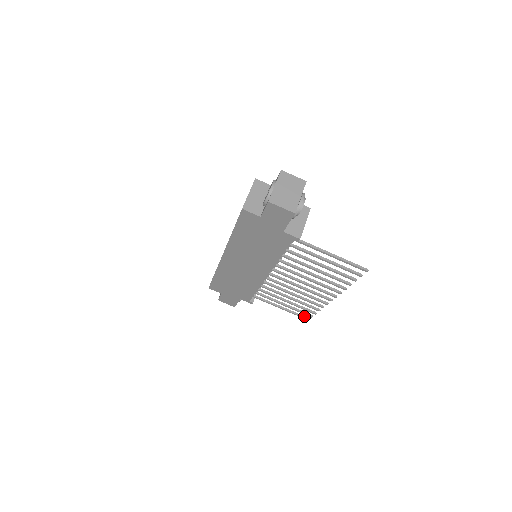
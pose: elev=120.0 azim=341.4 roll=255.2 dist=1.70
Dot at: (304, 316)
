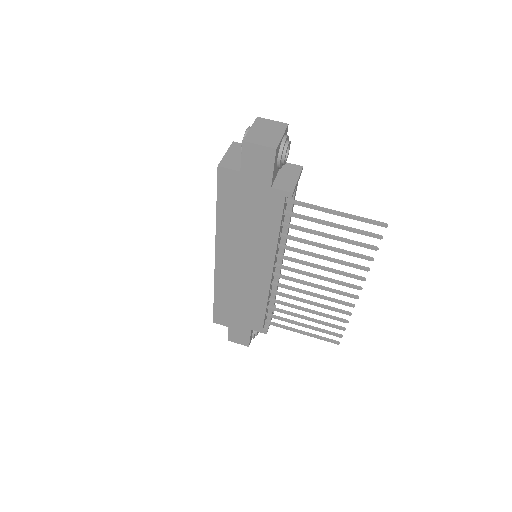
Dot at: (332, 339)
